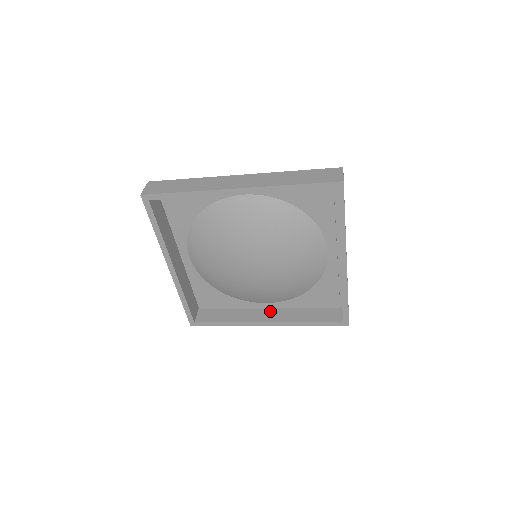
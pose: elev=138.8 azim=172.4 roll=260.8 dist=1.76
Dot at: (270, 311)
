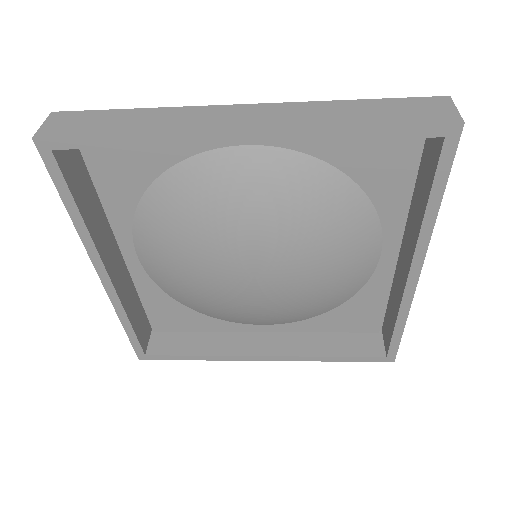
Dot at: (268, 336)
